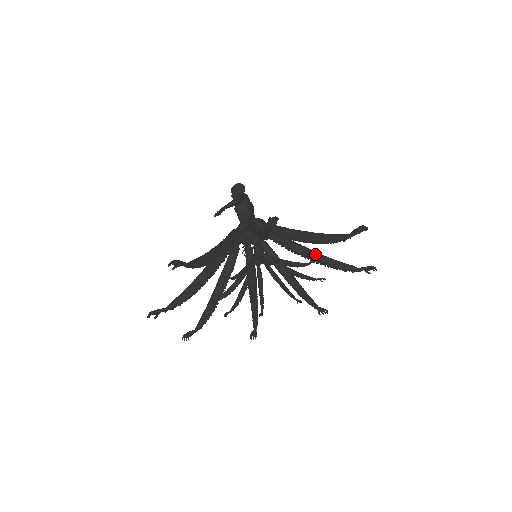
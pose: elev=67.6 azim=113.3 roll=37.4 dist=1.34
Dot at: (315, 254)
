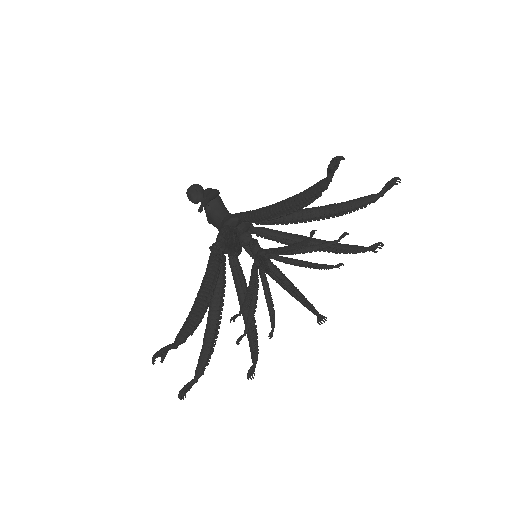
Dot at: (319, 241)
